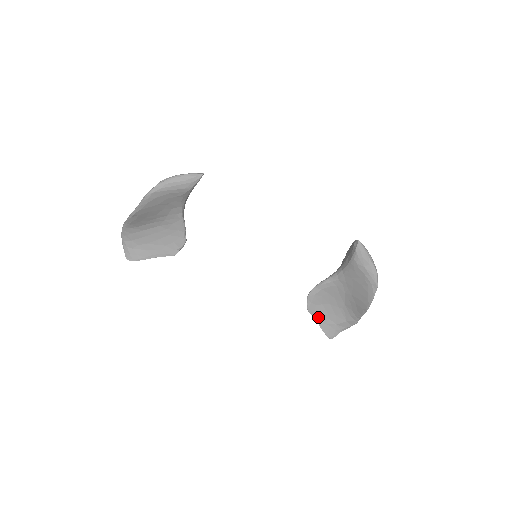
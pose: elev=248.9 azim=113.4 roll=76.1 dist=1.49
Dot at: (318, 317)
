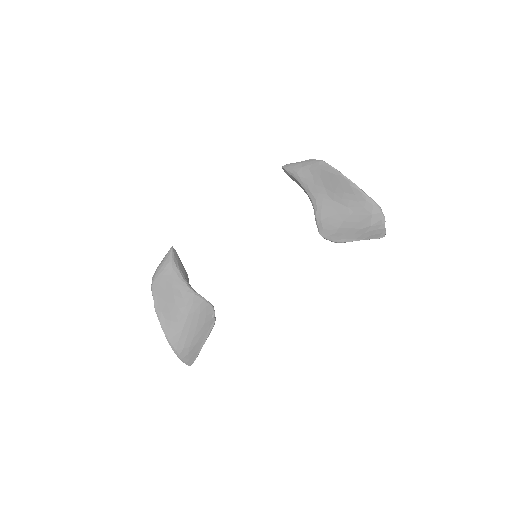
Dot at: (350, 238)
